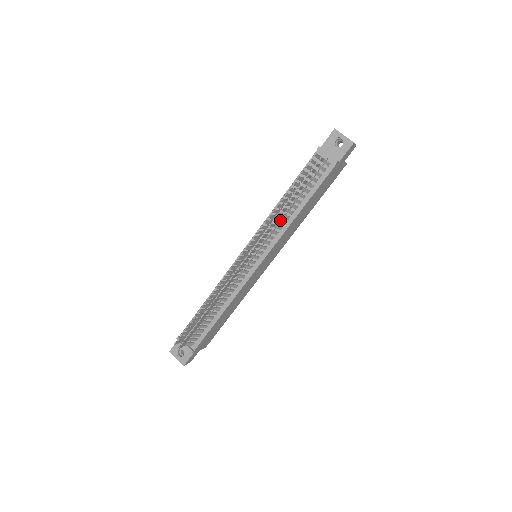
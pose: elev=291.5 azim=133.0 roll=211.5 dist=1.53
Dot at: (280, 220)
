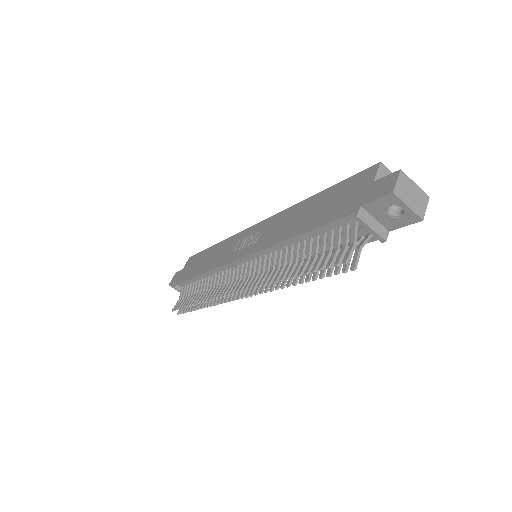
Dot at: occluded
